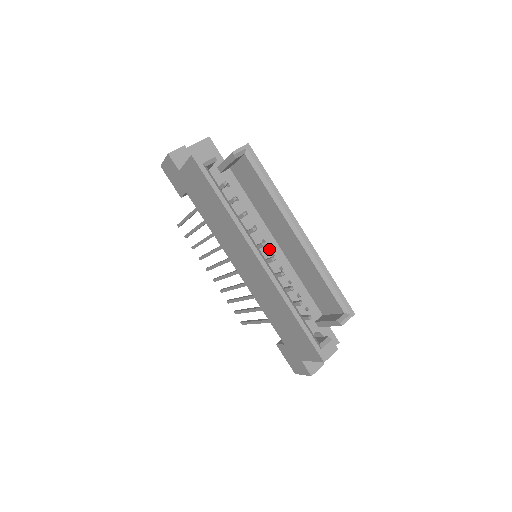
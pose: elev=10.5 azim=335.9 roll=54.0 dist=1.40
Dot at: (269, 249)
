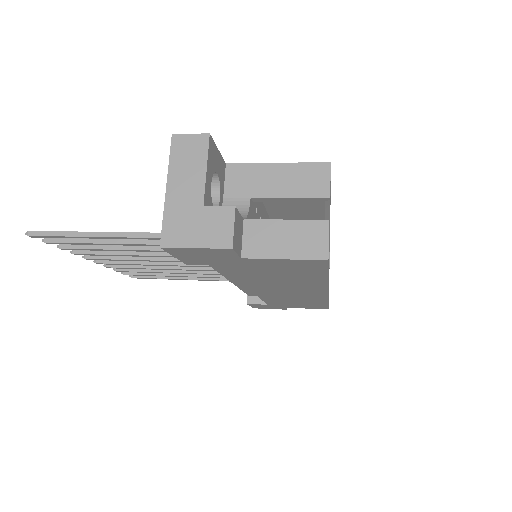
Dot at: occluded
